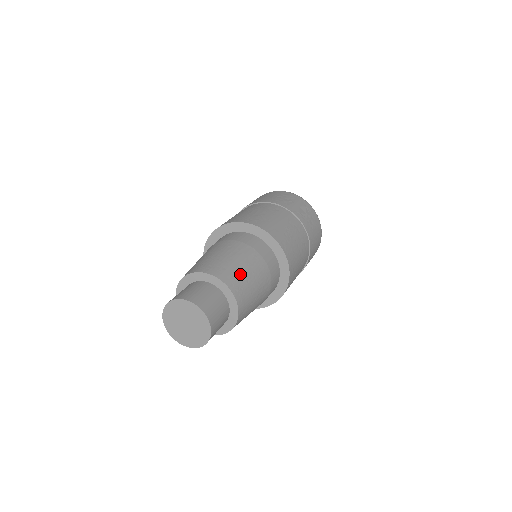
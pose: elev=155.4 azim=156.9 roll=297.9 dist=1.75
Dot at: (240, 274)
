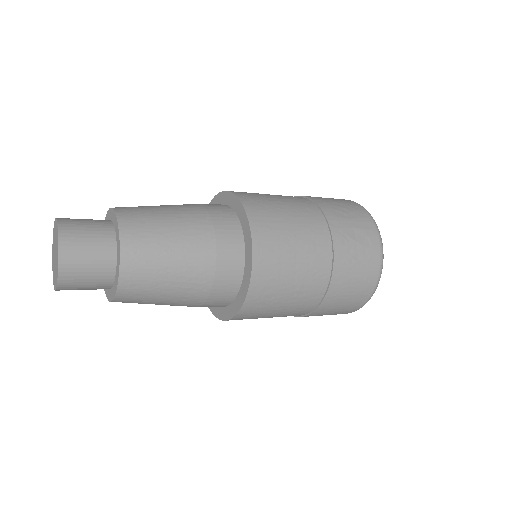
Dot at: (156, 239)
